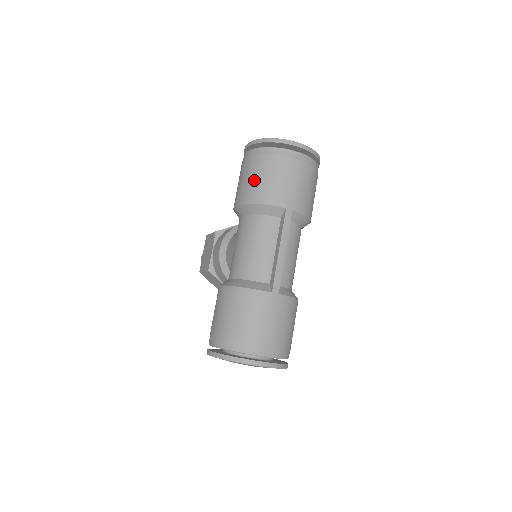
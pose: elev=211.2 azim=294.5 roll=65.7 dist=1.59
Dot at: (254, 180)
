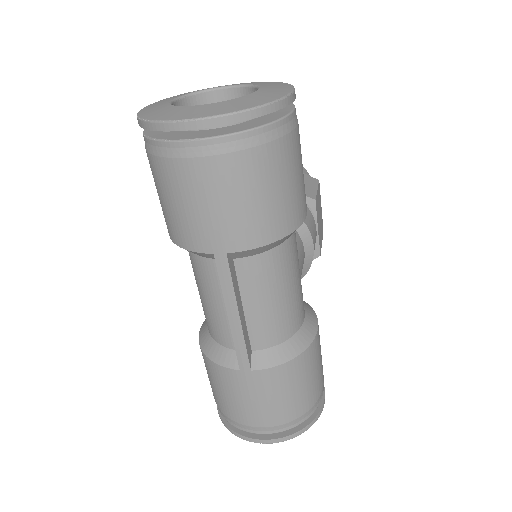
Dot at: occluded
